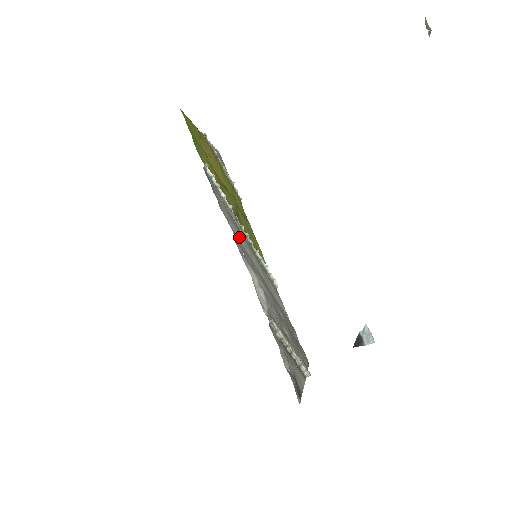
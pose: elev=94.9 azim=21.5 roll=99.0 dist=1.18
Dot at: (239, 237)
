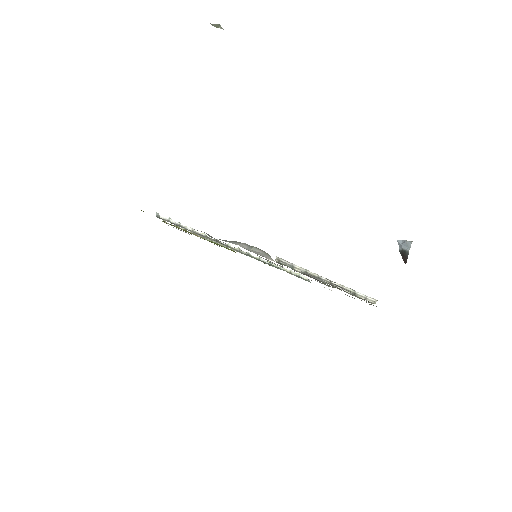
Dot at: occluded
